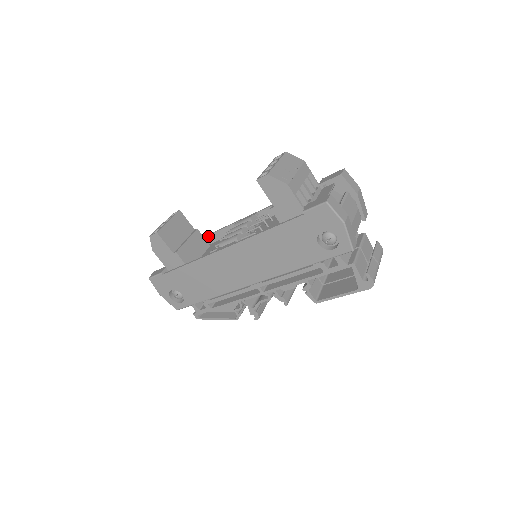
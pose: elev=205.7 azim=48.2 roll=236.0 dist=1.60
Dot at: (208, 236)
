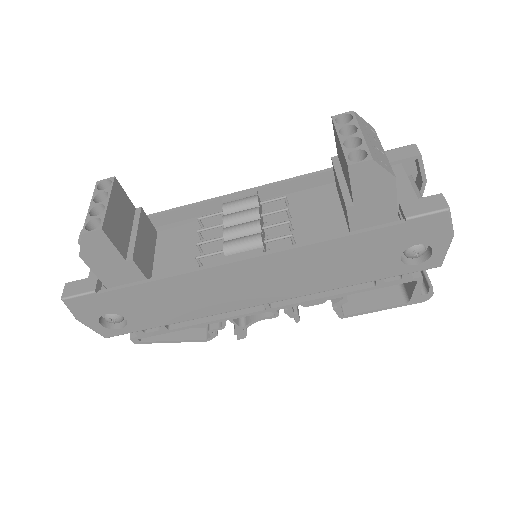
Dot at: (153, 217)
